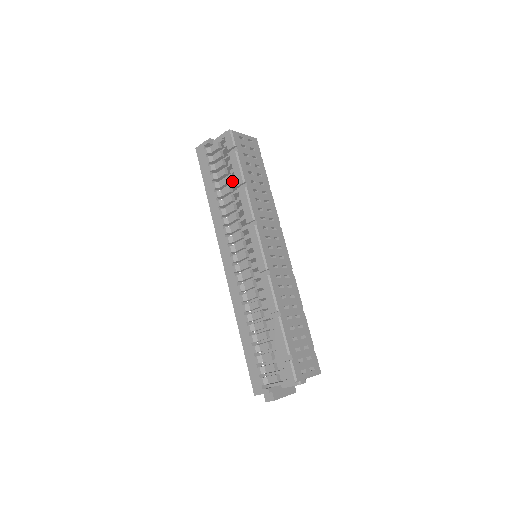
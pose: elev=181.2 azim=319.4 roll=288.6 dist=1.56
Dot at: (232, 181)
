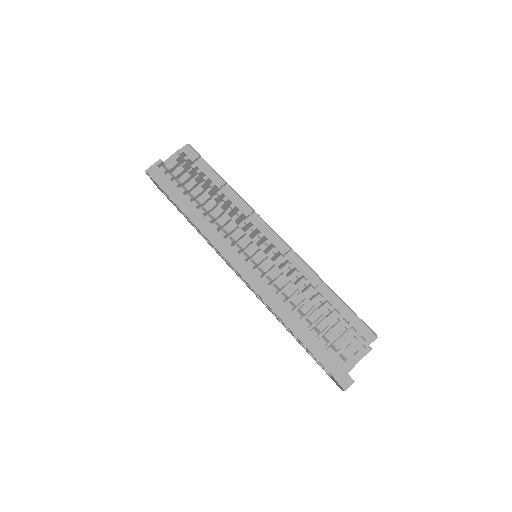
Dot at: occluded
